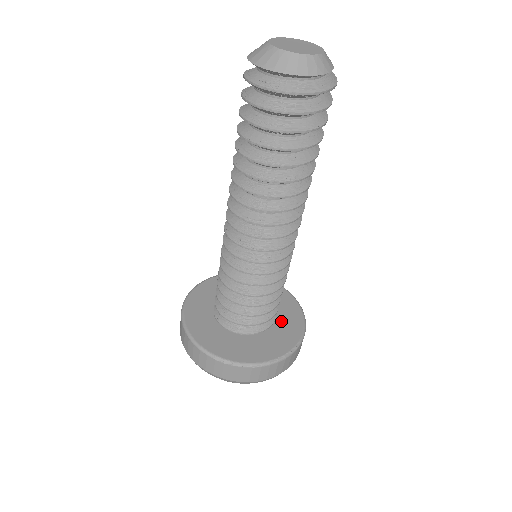
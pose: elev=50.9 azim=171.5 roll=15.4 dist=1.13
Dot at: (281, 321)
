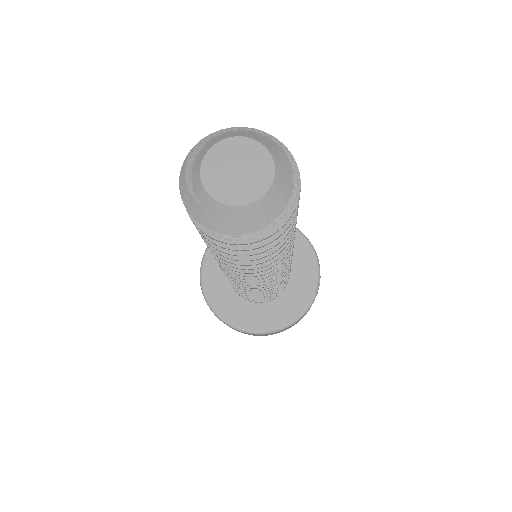
Dot at: (292, 259)
